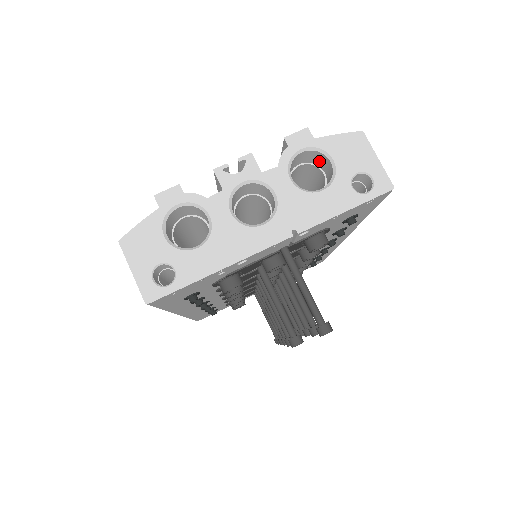
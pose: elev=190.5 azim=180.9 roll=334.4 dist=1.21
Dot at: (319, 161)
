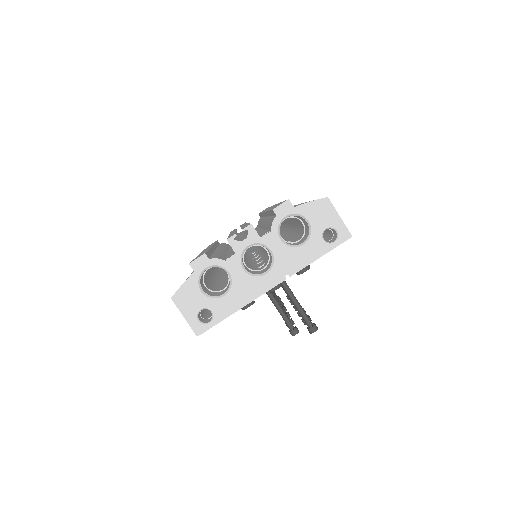
Dot at: (299, 217)
